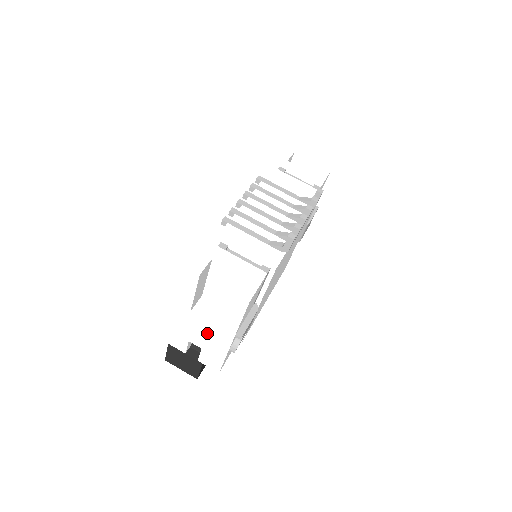
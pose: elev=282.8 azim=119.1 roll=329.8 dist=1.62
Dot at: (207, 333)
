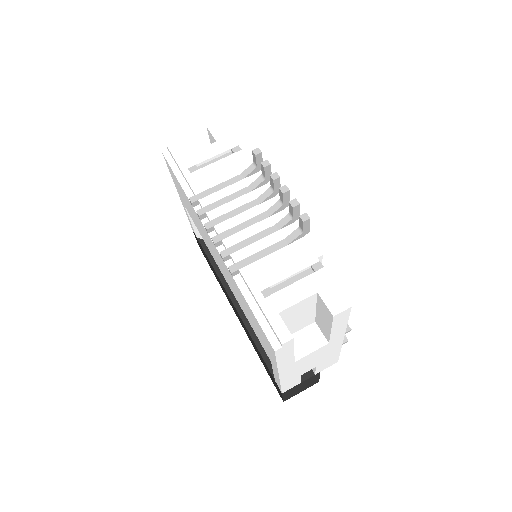
Dot at: (317, 356)
